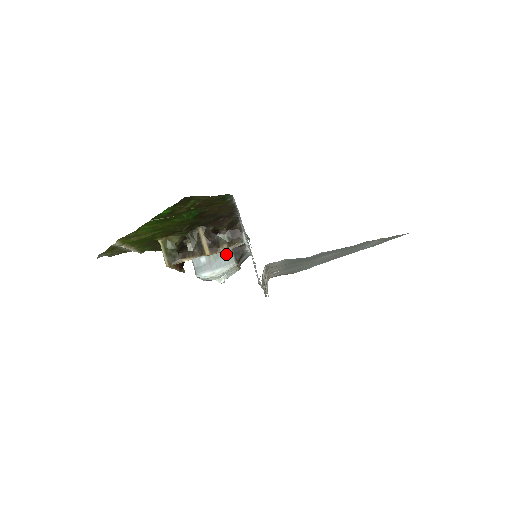
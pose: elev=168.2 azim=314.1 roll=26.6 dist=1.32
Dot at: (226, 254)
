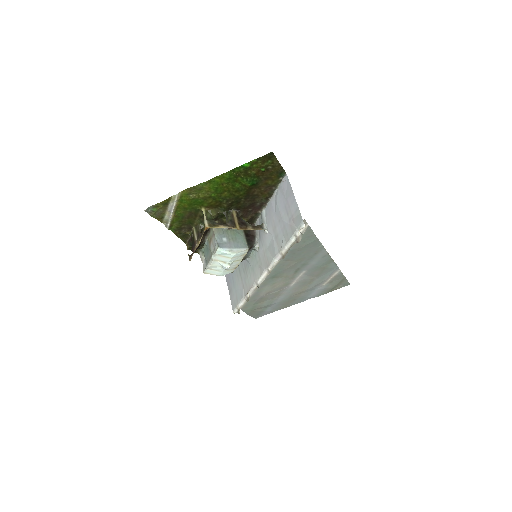
Dot at: (242, 241)
